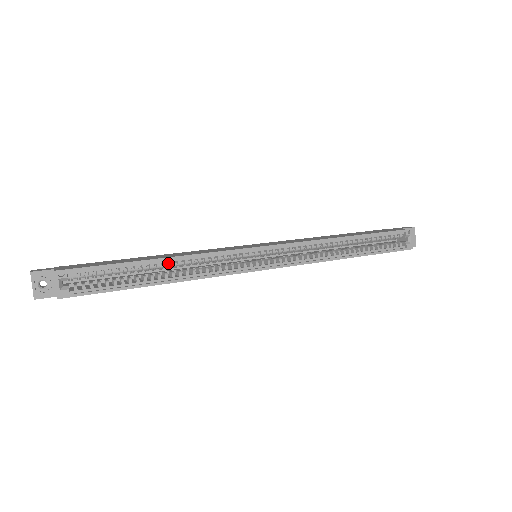
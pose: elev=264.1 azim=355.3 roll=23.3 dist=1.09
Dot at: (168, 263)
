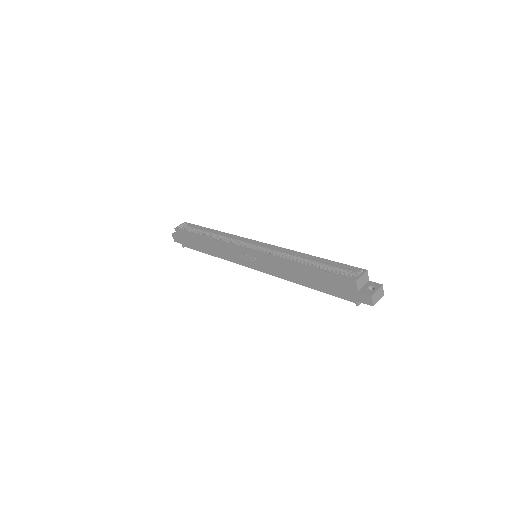
Dot at: occluded
